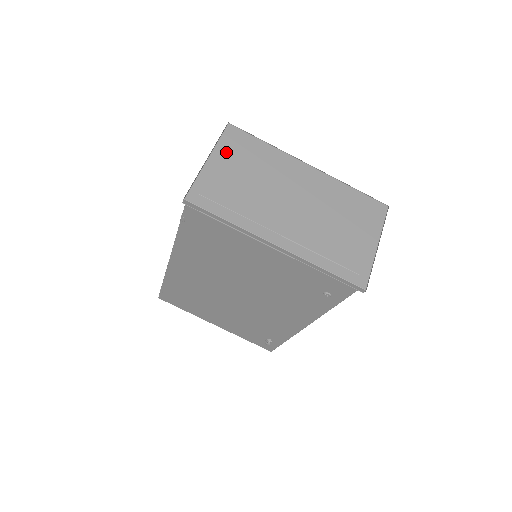
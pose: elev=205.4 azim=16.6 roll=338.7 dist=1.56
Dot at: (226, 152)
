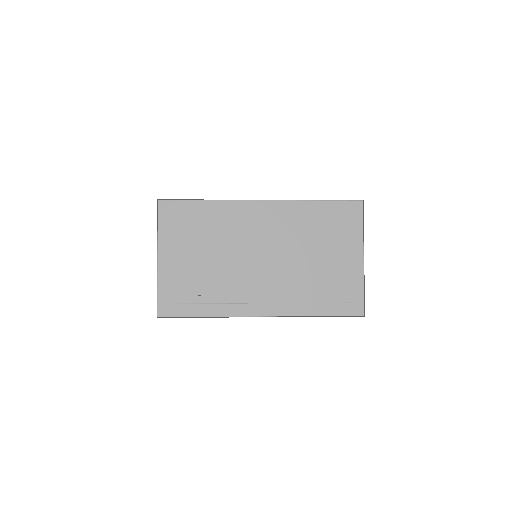
Dot at: (171, 239)
